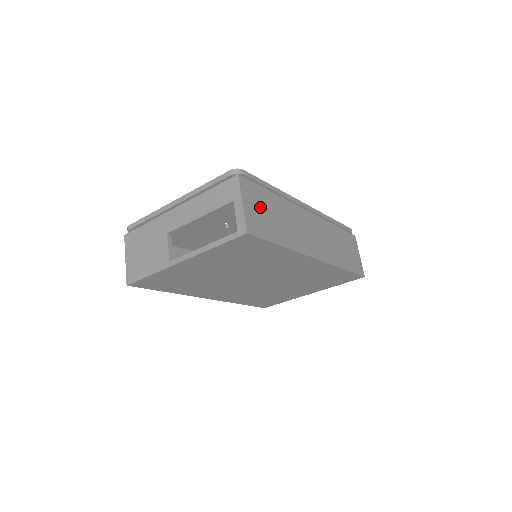
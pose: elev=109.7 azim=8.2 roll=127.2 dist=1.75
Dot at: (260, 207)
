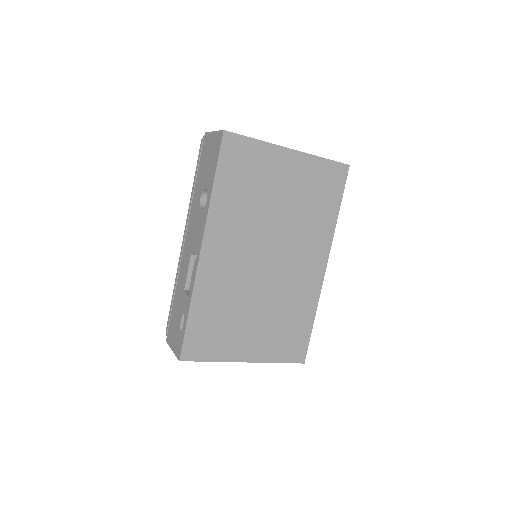
Dot at: occluded
